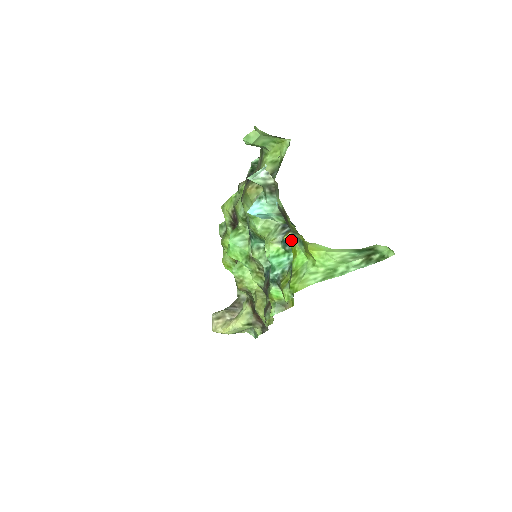
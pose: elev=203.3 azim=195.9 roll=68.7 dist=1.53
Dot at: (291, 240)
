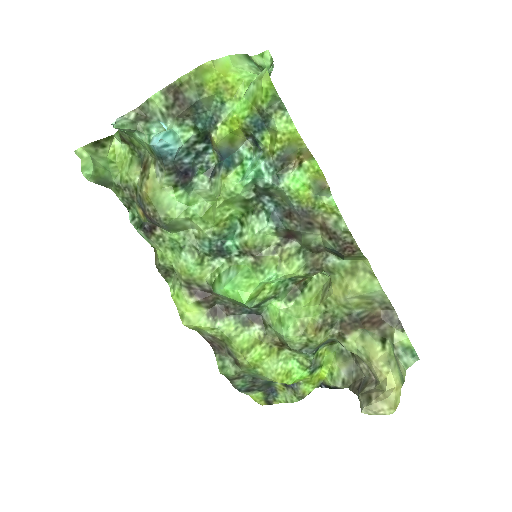
Dot at: (219, 131)
